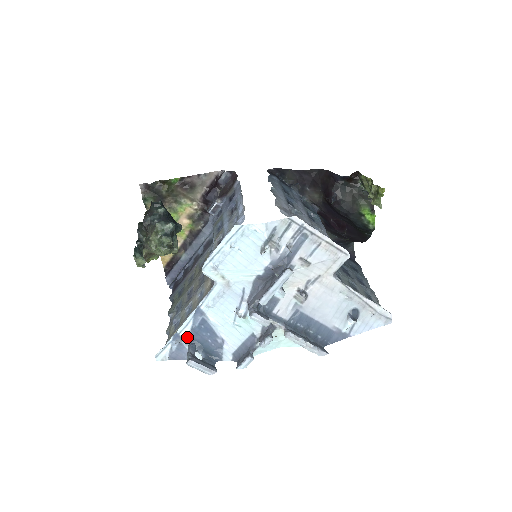
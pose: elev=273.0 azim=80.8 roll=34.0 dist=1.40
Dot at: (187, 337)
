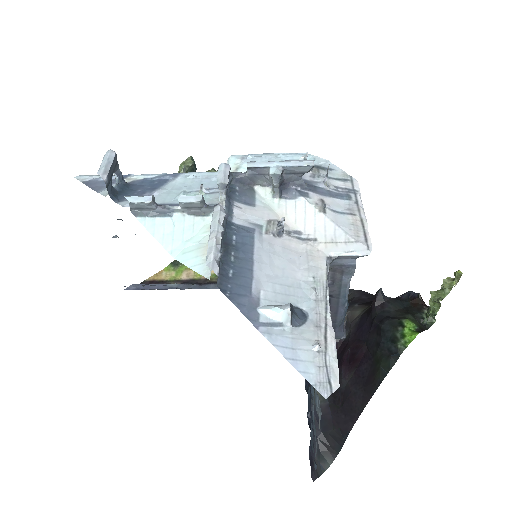
Dot at: (130, 180)
